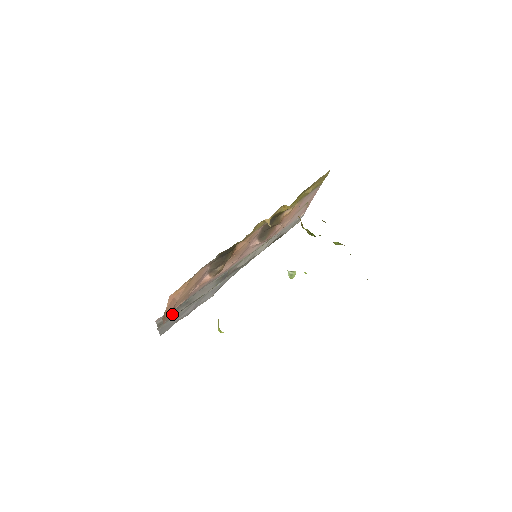
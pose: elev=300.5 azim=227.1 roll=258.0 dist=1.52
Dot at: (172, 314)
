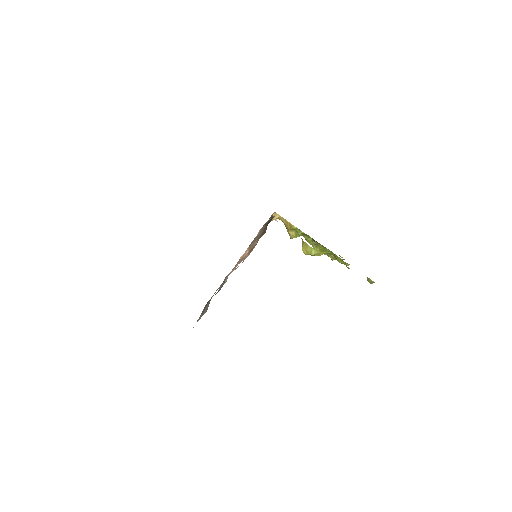
Dot at: occluded
